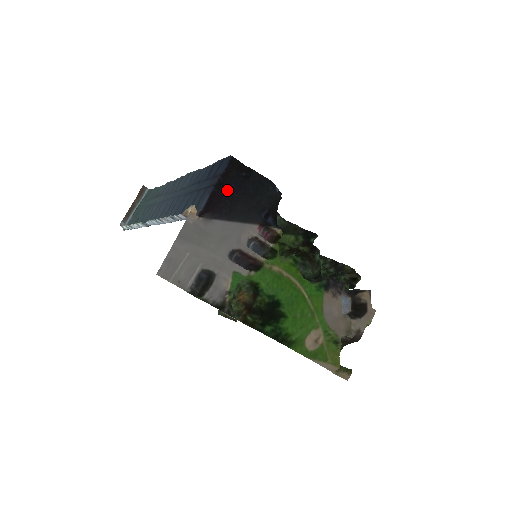
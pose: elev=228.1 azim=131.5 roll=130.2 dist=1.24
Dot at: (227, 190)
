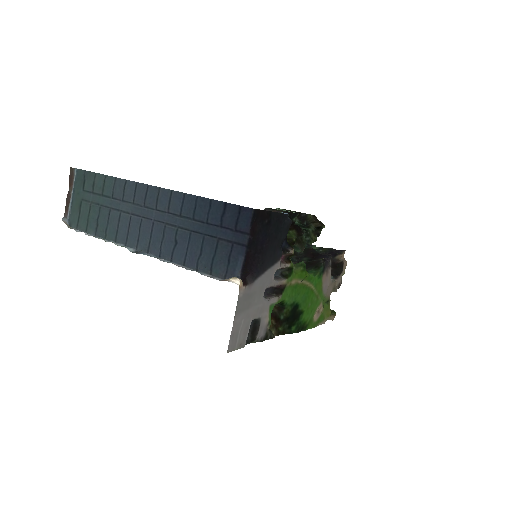
Dot at: (257, 246)
